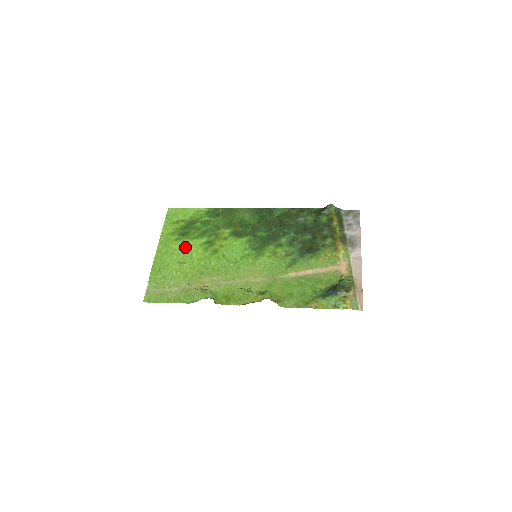
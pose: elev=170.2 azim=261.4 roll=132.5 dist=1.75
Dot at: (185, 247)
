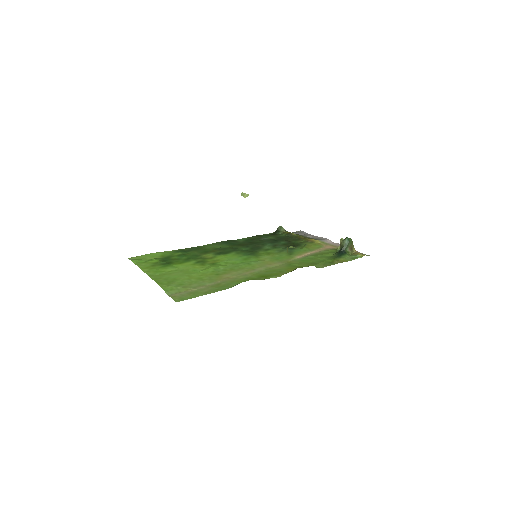
Dot at: (179, 268)
